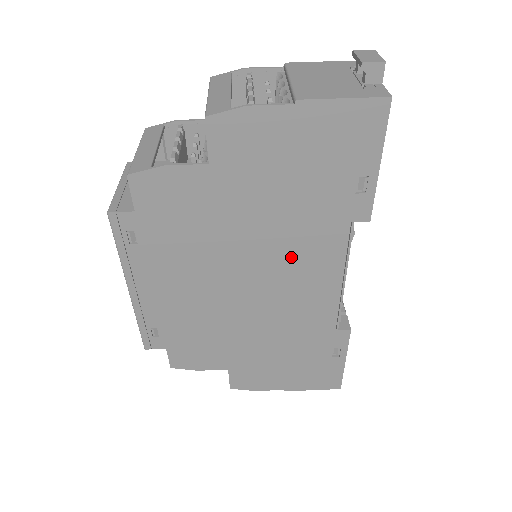
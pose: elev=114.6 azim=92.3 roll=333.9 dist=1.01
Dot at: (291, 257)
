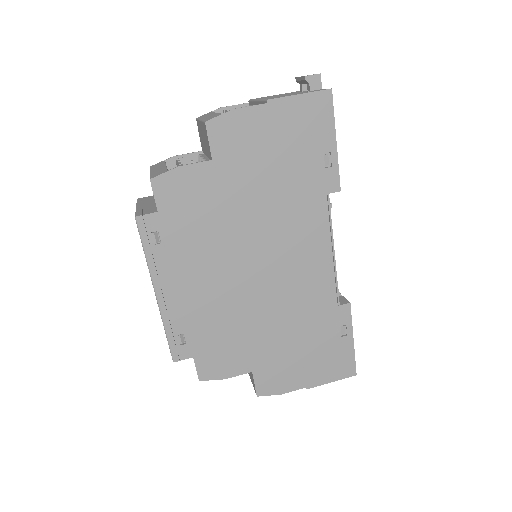
Dot at: (287, 235)
